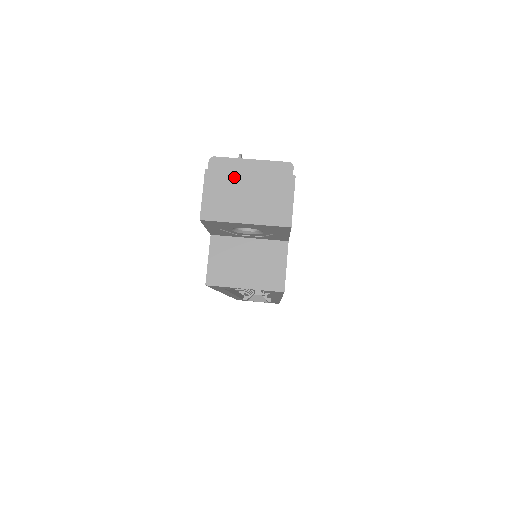
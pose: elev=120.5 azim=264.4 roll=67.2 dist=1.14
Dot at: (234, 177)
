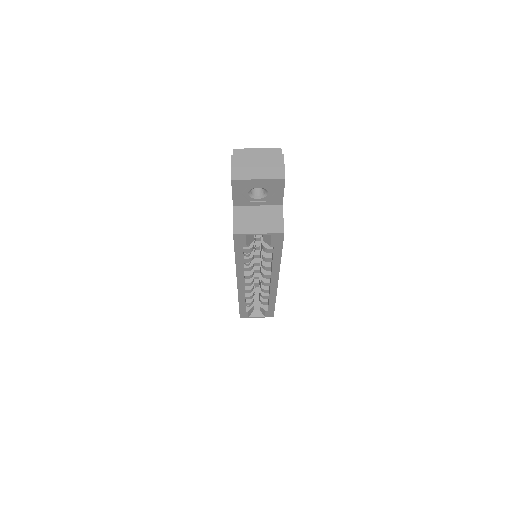
Dot at: (248, 157)
